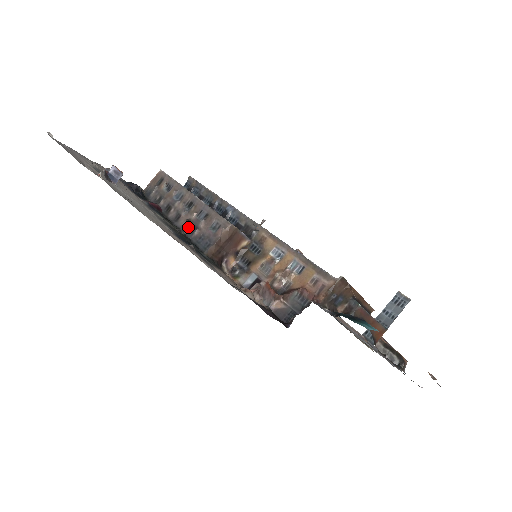
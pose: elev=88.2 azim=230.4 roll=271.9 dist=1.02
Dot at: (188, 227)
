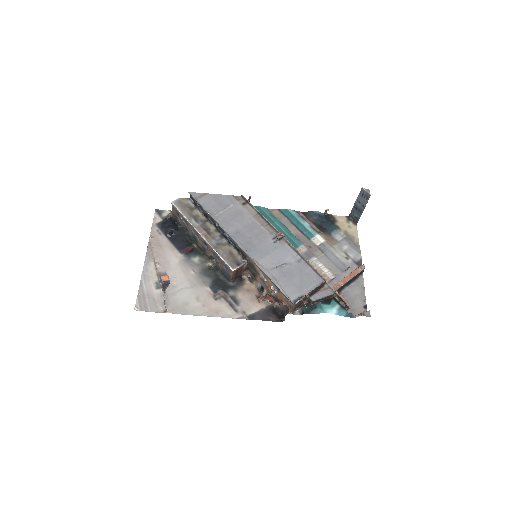
Dot at: (213, 262)
